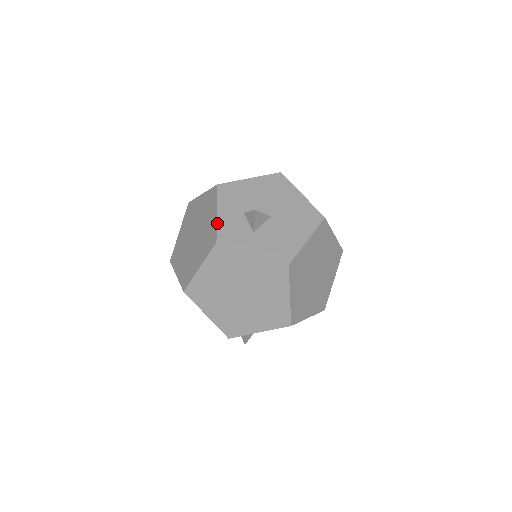
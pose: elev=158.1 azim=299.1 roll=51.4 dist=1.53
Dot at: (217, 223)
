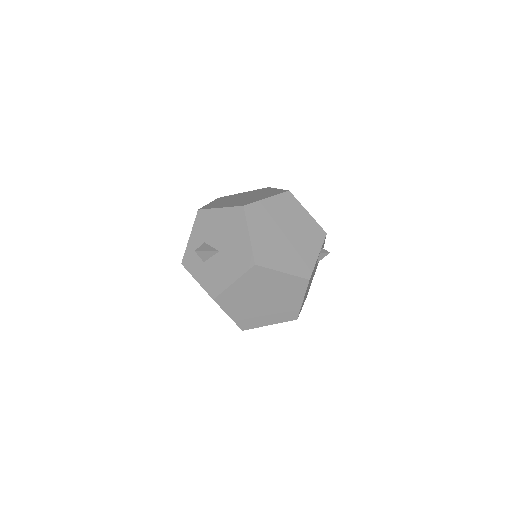
Dot at: (186, 247)
